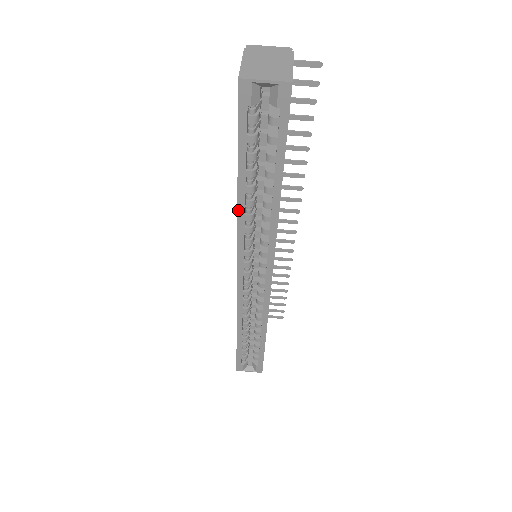
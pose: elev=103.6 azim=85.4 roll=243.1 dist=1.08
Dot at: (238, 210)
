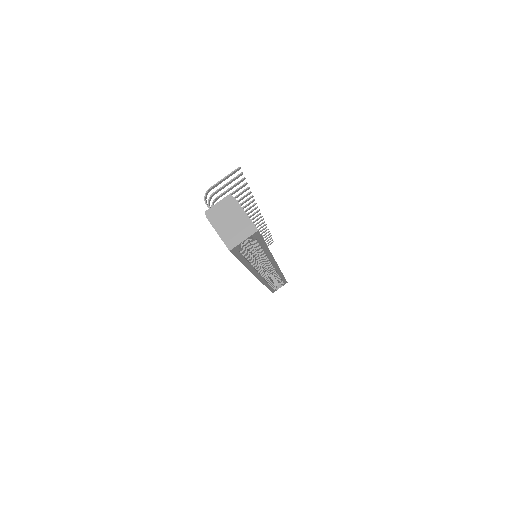
Dot at: (248, 269)
